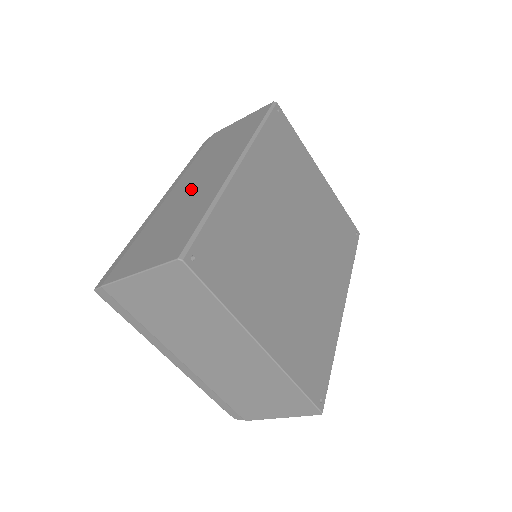
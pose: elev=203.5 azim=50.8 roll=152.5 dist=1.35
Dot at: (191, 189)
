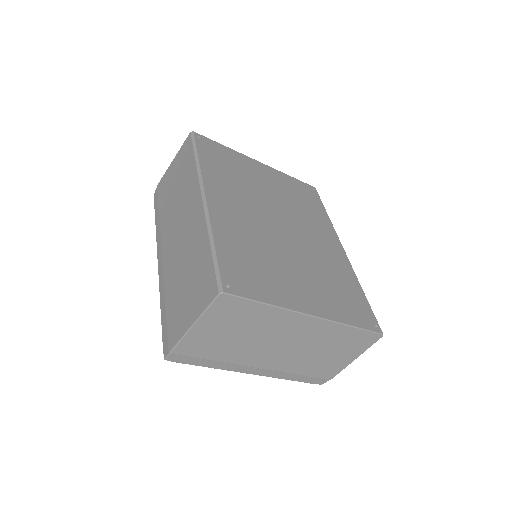
Dot at: (180, 239)
